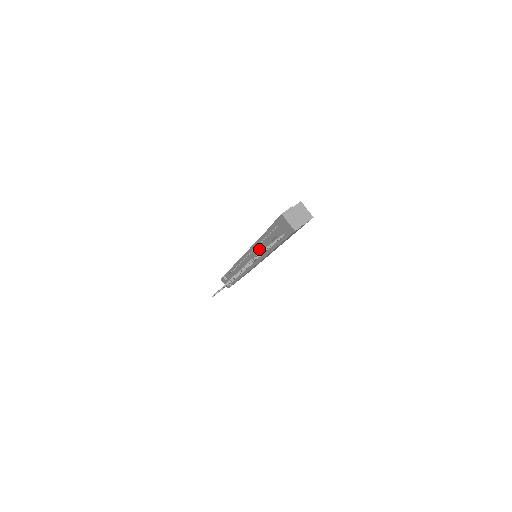
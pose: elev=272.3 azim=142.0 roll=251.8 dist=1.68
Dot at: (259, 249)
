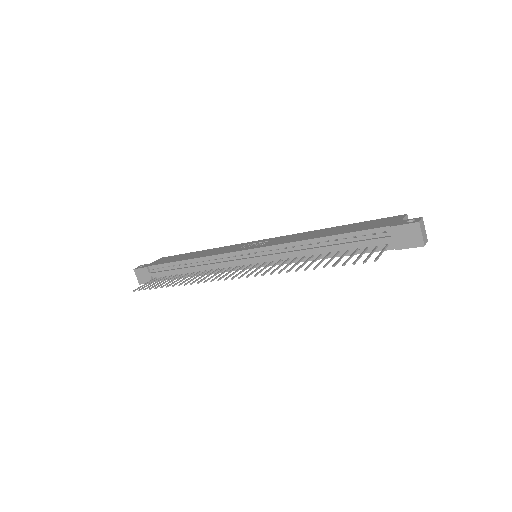
Dot at: (304, 251)
